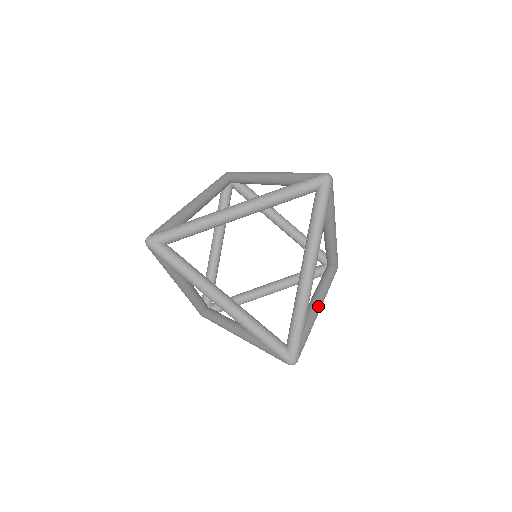
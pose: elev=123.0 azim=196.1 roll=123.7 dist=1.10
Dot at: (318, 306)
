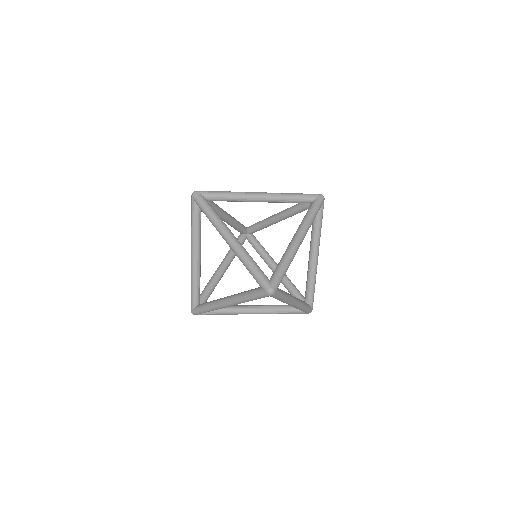
Dot at: (315, 261)
